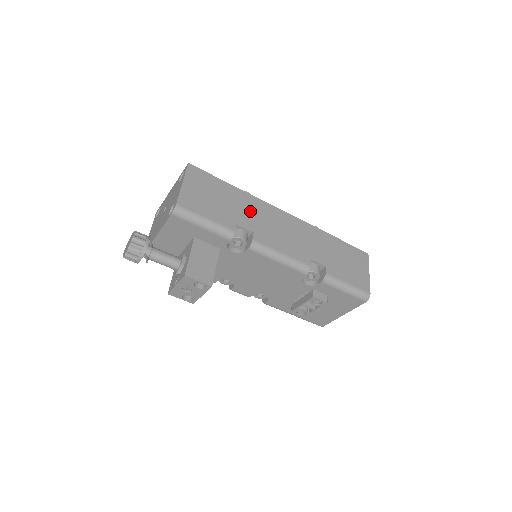
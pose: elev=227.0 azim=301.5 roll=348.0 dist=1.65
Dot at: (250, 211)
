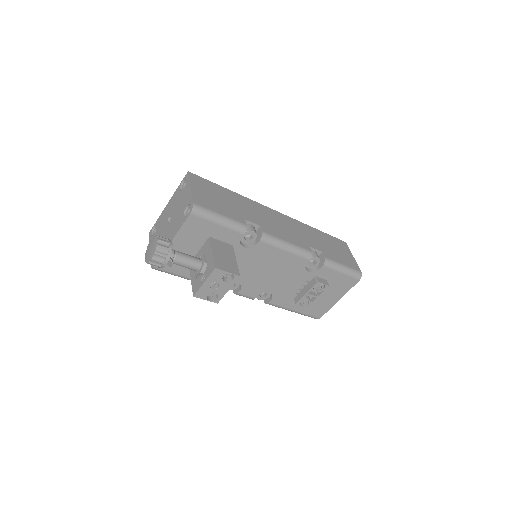
Dot at: (250, 209)
